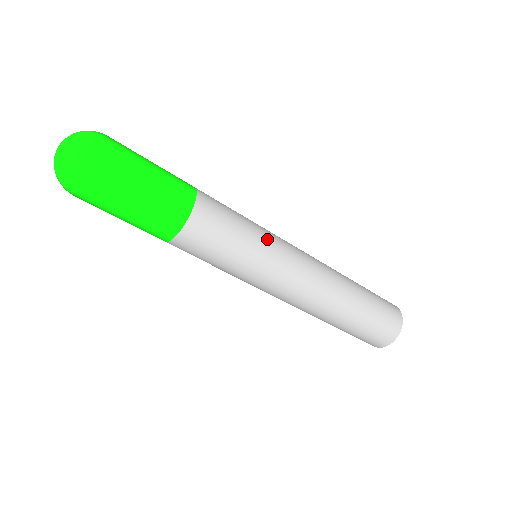
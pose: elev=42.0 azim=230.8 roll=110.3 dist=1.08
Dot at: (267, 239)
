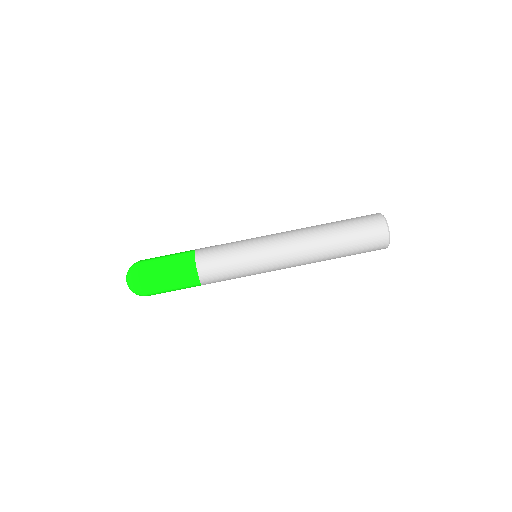
Dot at: occluded
